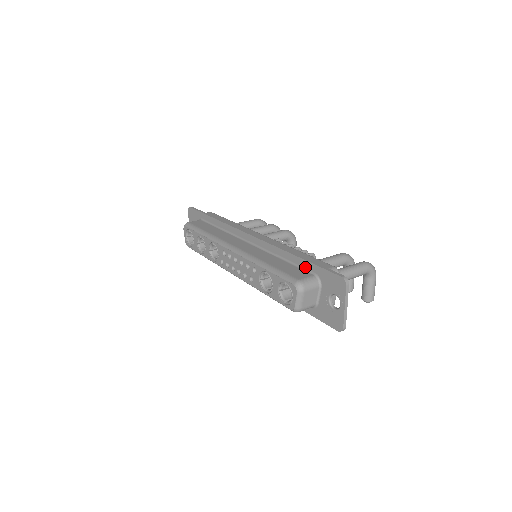
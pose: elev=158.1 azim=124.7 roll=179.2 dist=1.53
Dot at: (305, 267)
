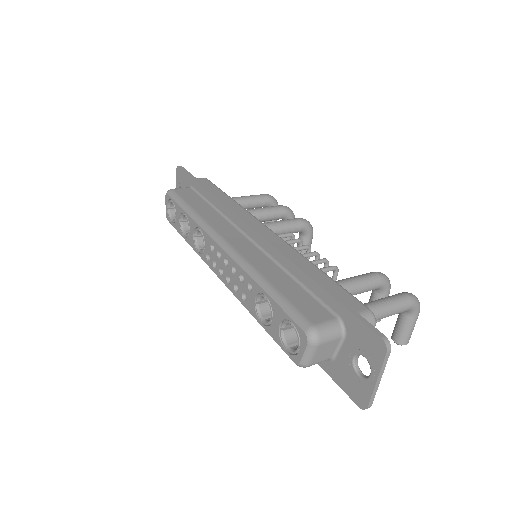
Dot at: (325, 301)
